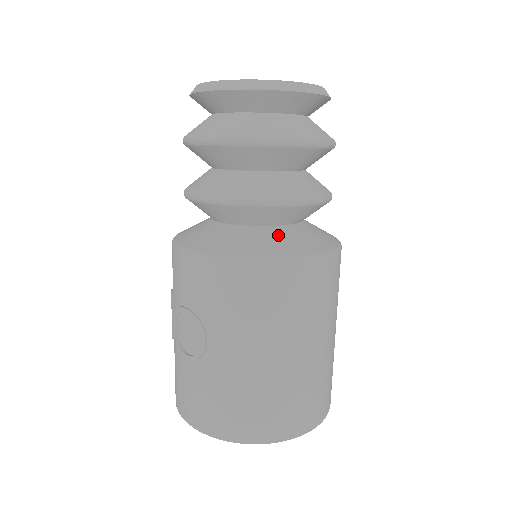
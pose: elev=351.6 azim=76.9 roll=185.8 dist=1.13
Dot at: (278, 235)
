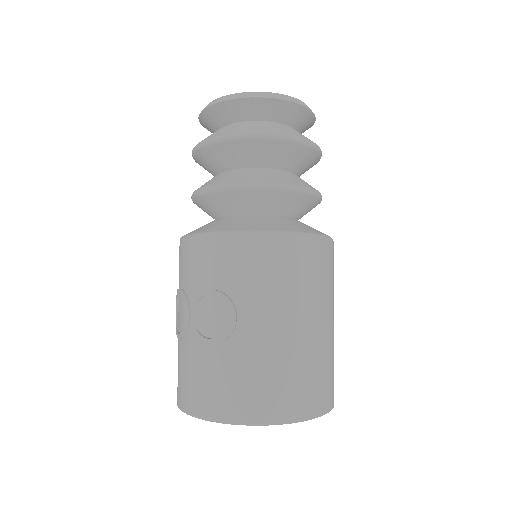
Dot at: (290, 221)
